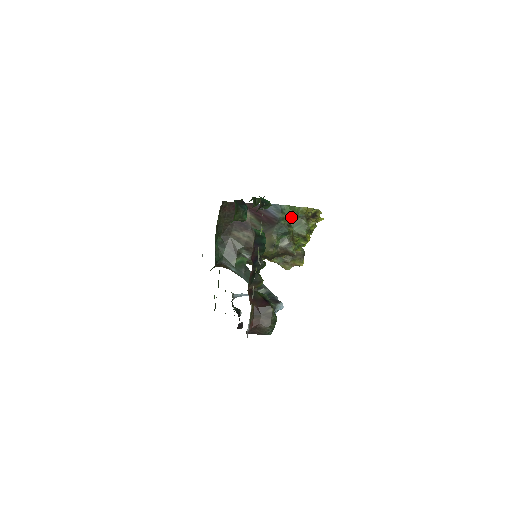
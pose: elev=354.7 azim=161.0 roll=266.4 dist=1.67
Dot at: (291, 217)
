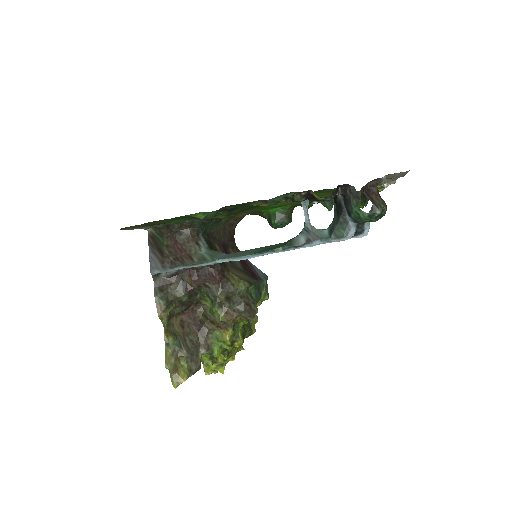
Dot at: (265, 296)
